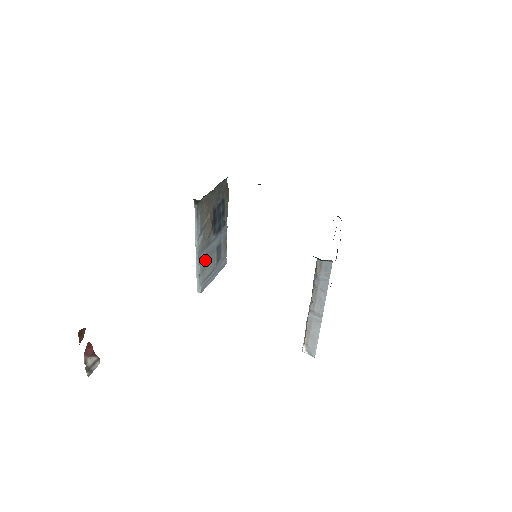
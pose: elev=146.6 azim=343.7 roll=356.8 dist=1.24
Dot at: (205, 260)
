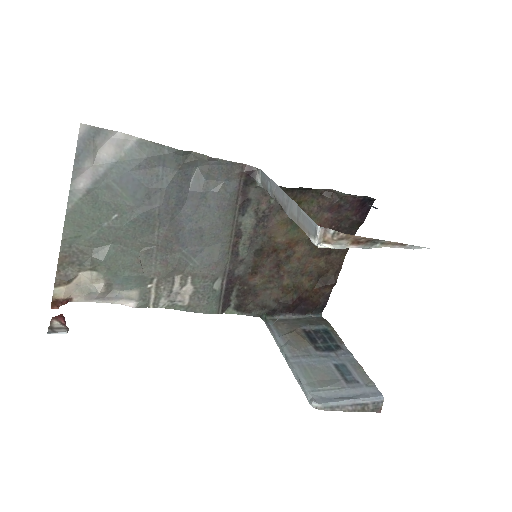
Dot at: (309, 370)
